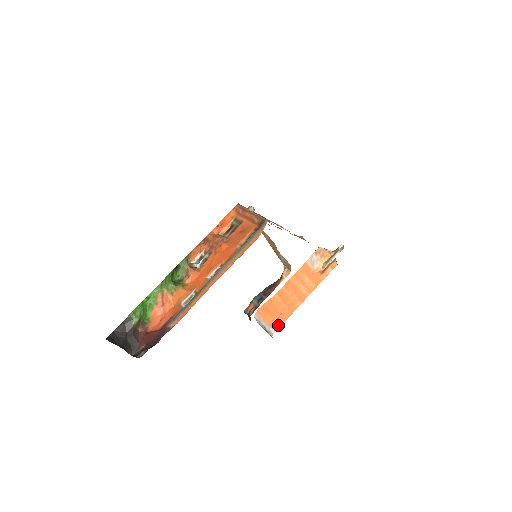
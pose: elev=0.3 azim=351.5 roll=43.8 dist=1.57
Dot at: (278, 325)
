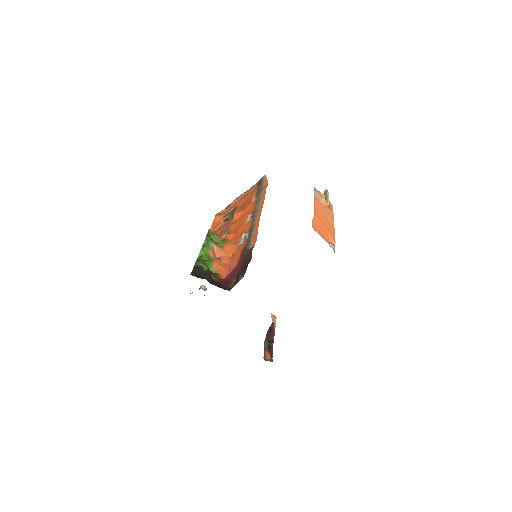
Dot at: (333, 247)
